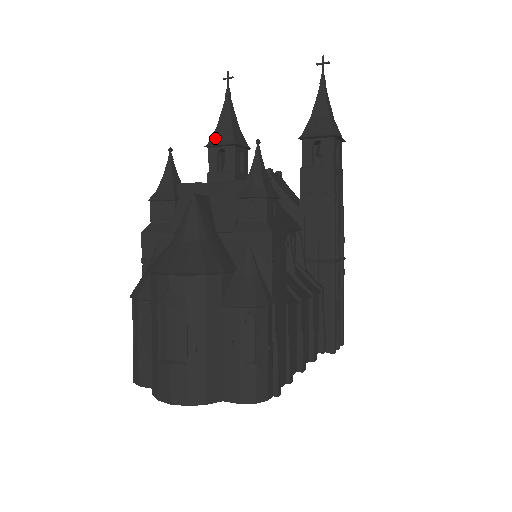
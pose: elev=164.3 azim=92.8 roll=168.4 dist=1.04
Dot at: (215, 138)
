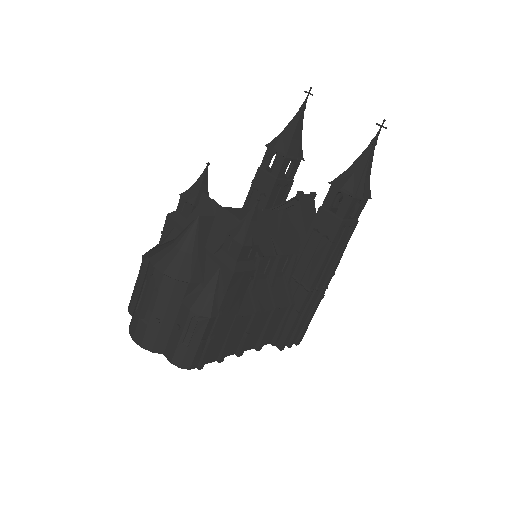
Dot at: (275, 142)
